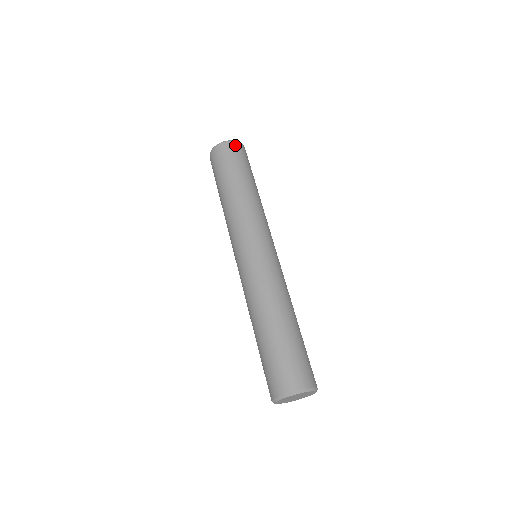
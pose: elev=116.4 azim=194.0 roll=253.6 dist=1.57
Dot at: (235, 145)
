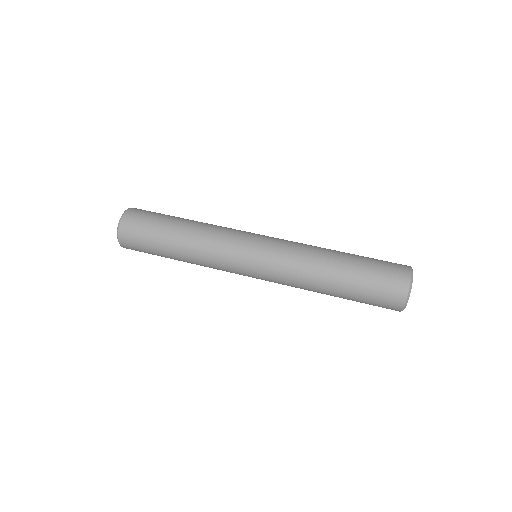
Dot at: (135, 209)
